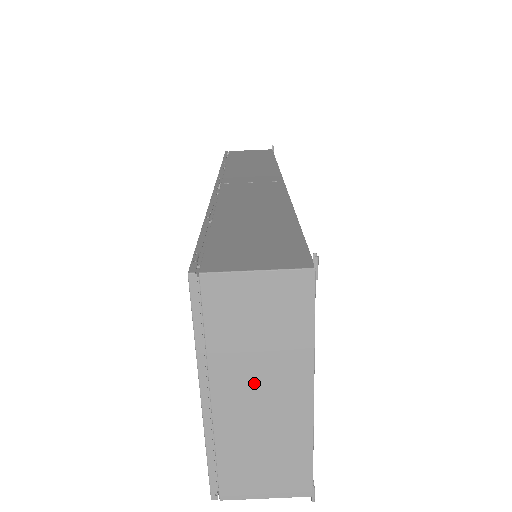
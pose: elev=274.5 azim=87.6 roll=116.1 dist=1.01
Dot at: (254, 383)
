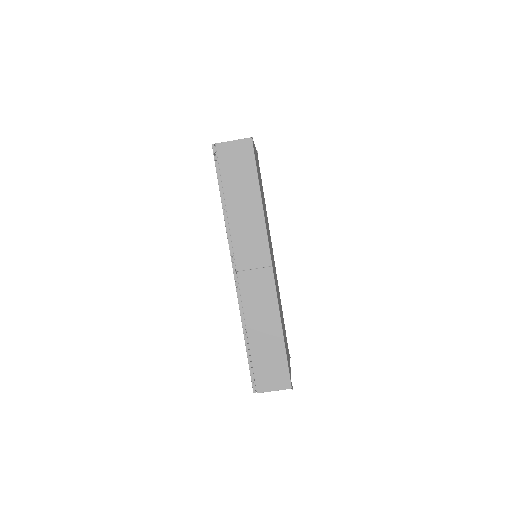
Dot at: occluded
